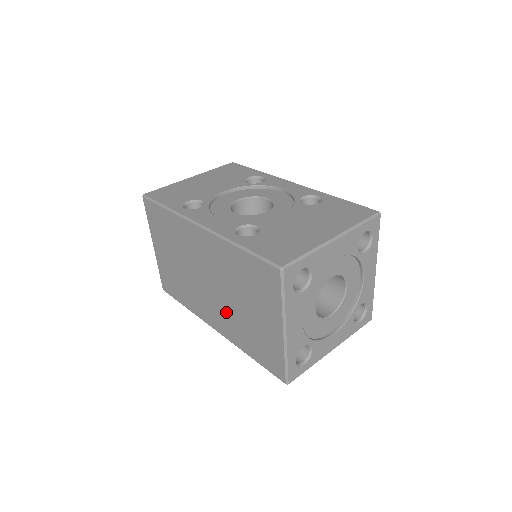
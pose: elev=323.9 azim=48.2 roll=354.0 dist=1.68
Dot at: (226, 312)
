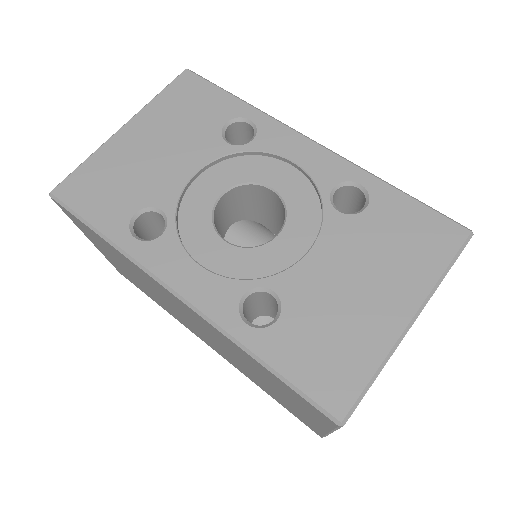
Dot at: (229, 357)
